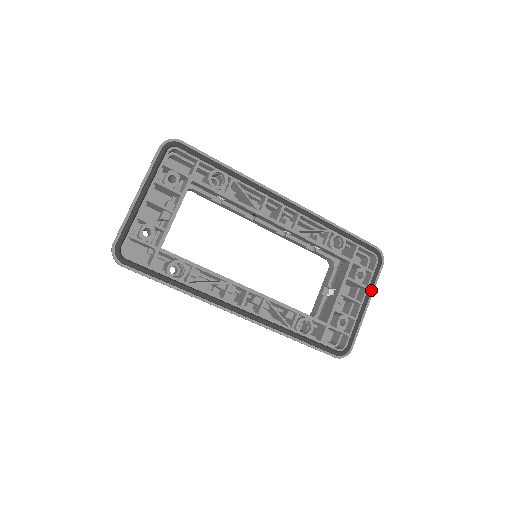
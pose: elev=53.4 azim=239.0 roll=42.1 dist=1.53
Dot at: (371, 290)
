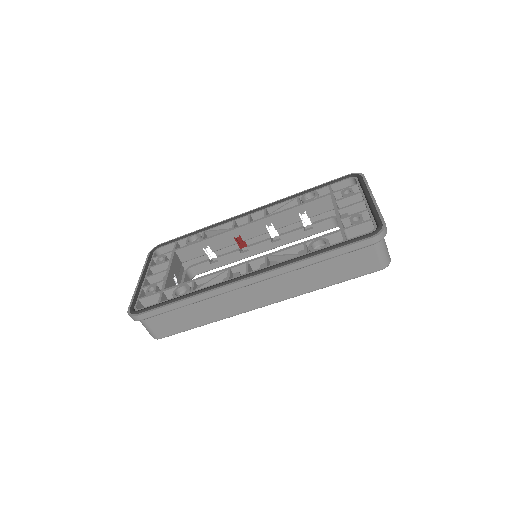
Dot at: (366, 190)
